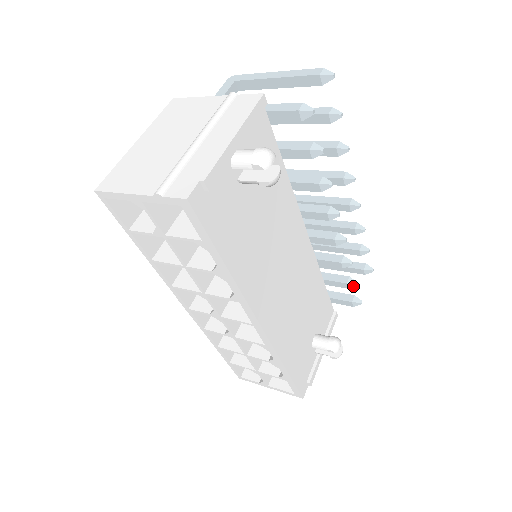
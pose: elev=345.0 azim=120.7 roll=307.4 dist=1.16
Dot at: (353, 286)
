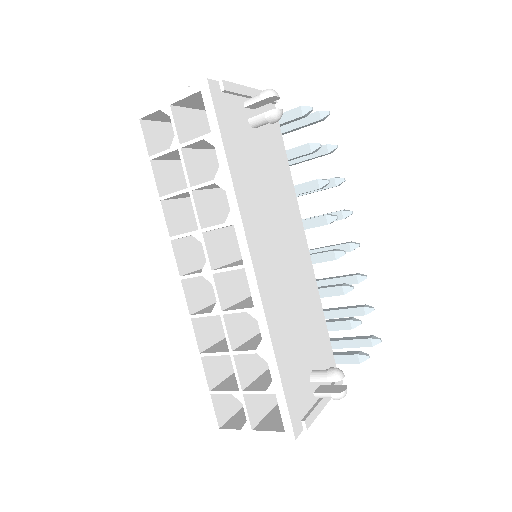
Dot at: (357, 325)
